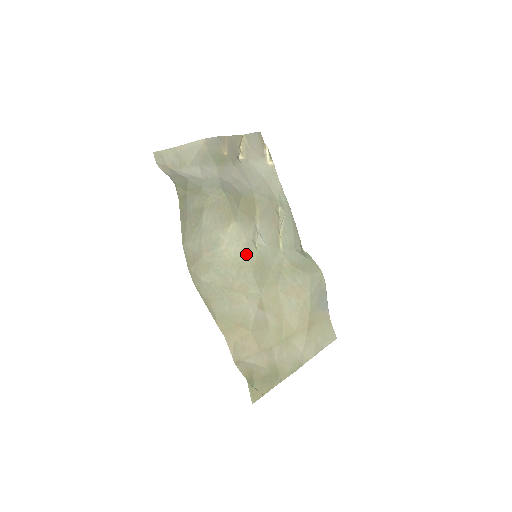
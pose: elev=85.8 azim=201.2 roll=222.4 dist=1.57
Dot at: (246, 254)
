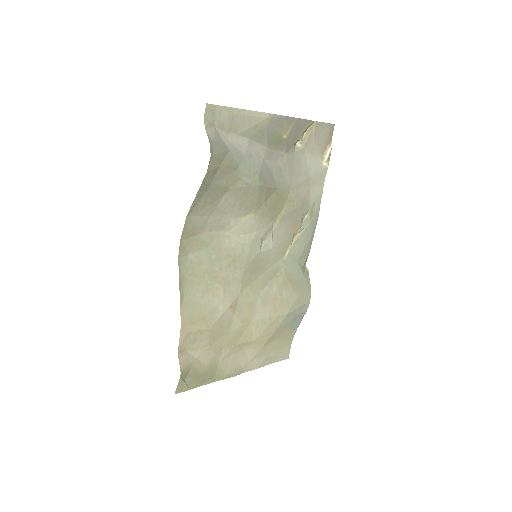
Dot at: (247, 250)
